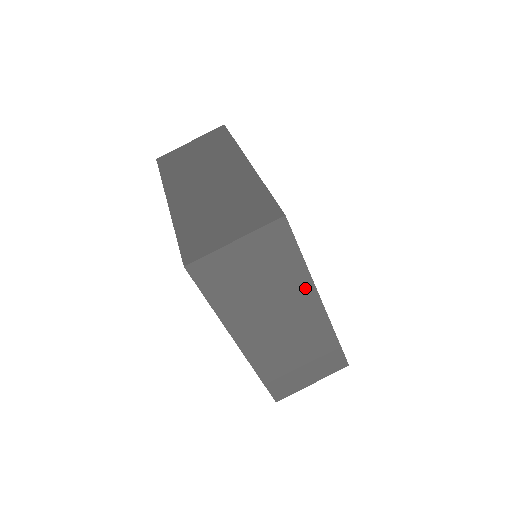
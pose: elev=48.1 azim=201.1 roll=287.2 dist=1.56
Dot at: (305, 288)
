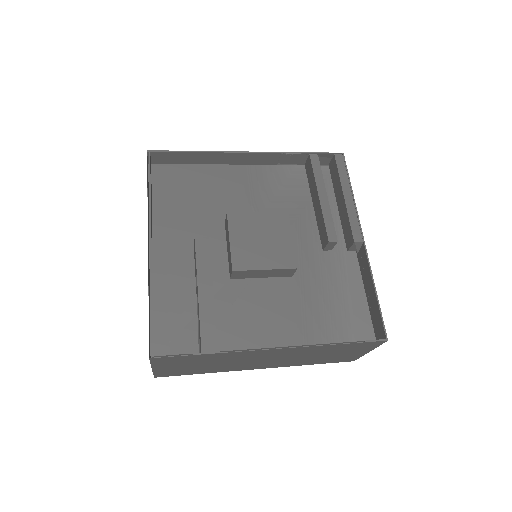
Dot at: (243, 353)
